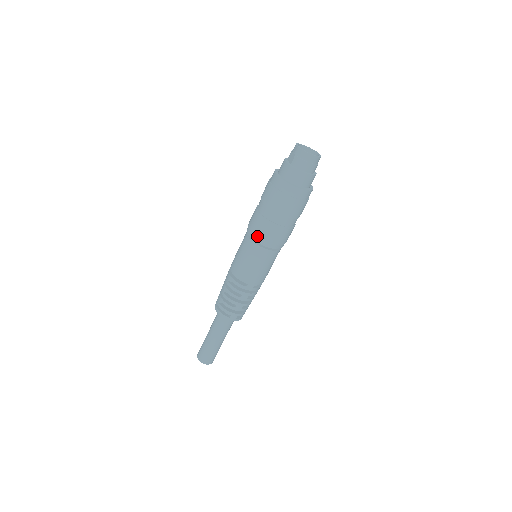
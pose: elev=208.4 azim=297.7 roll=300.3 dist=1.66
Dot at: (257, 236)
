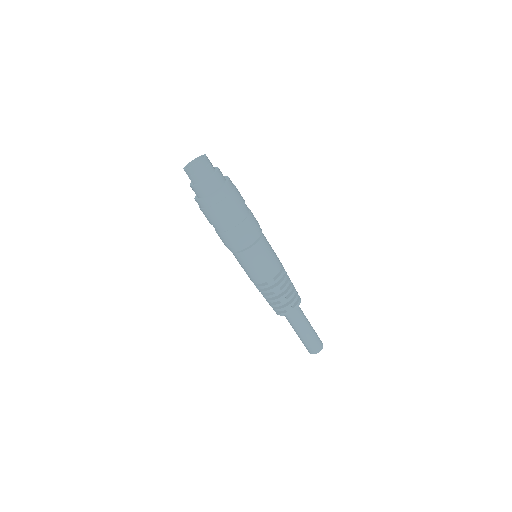
Dot at: (232, 248)
